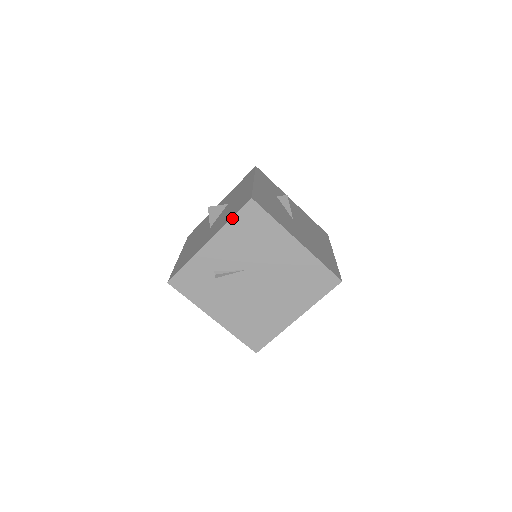
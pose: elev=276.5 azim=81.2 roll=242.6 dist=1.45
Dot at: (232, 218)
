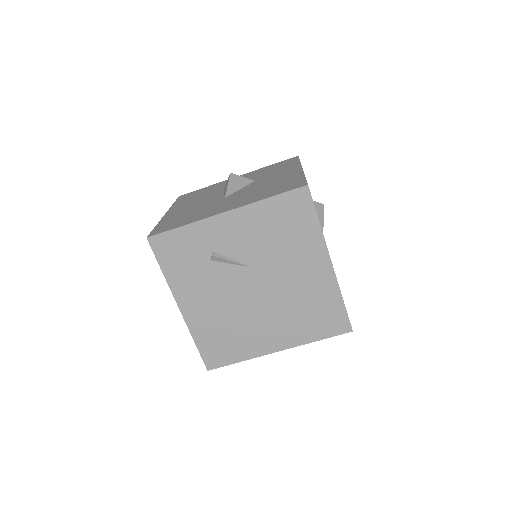
Dot at: (271, 197)
